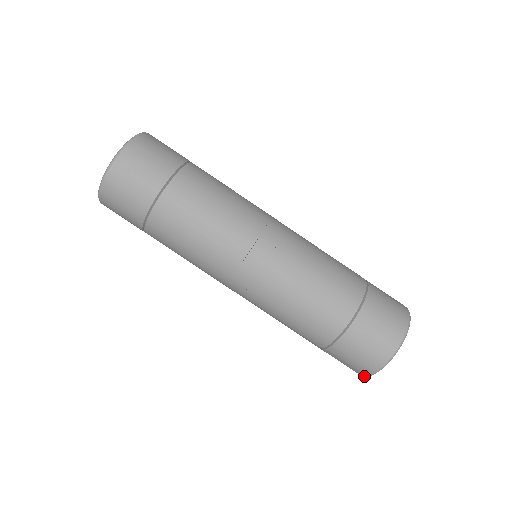
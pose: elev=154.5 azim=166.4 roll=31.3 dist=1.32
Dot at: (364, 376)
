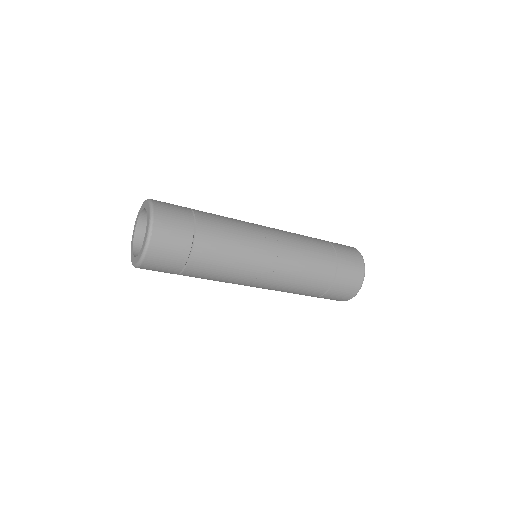
Dot at: (360, 288)
